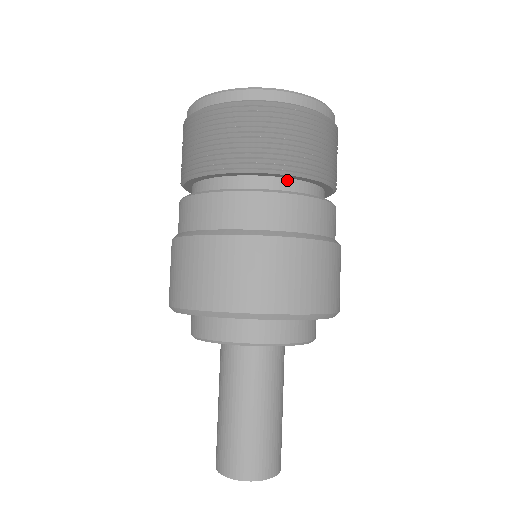
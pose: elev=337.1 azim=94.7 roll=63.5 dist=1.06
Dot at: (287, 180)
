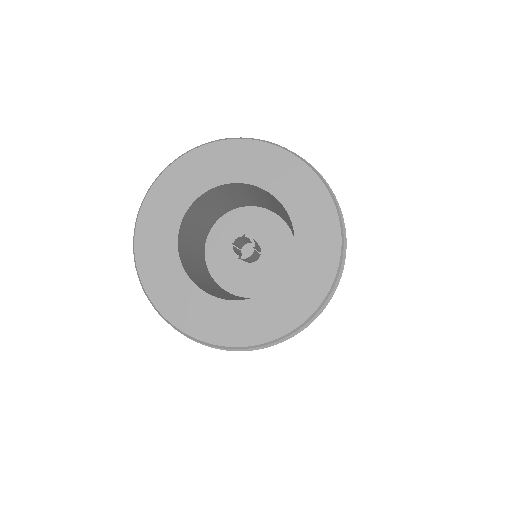
Dot at: occluded
